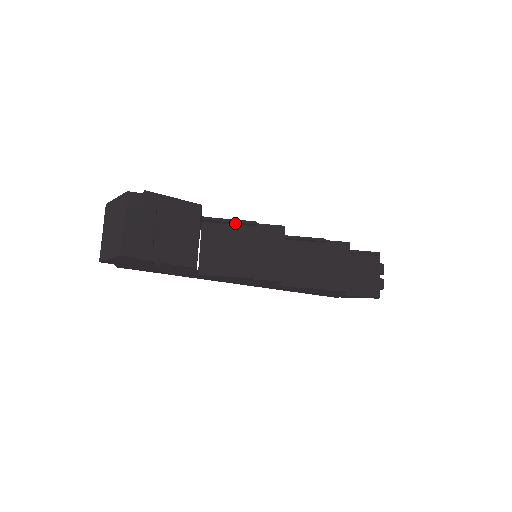
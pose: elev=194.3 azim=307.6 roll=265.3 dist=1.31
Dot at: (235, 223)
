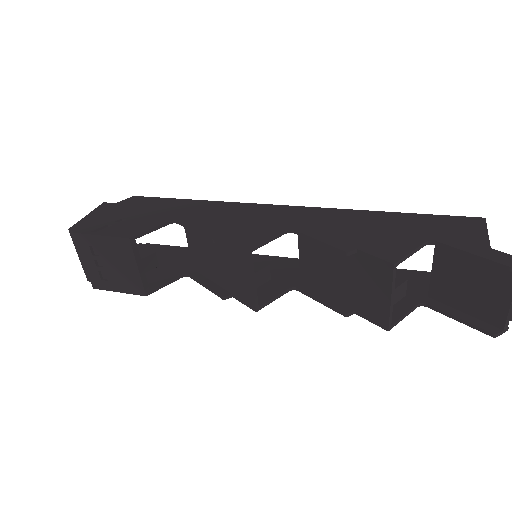
Dot at: (201, 233)
